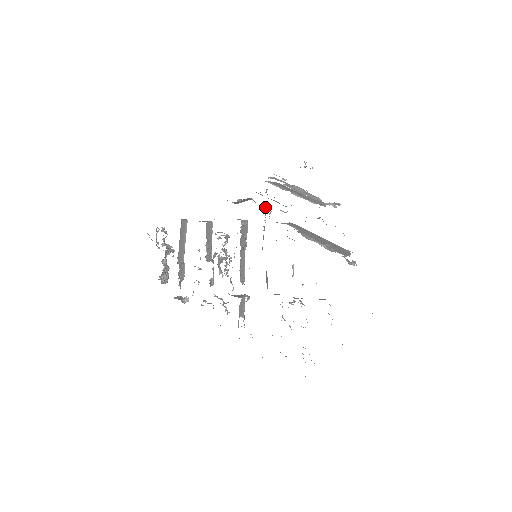
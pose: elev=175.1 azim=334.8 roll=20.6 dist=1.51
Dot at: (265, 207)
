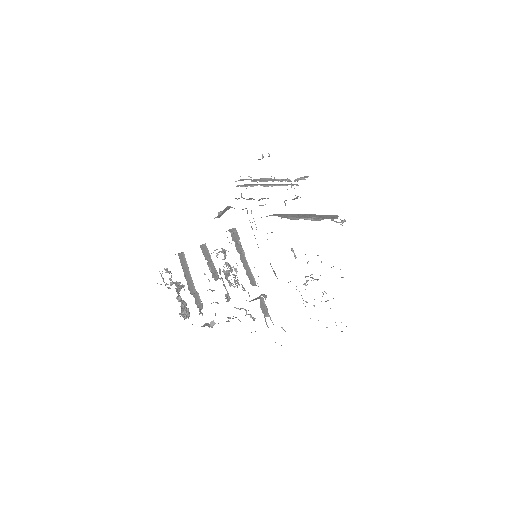
Dot at: occluded
